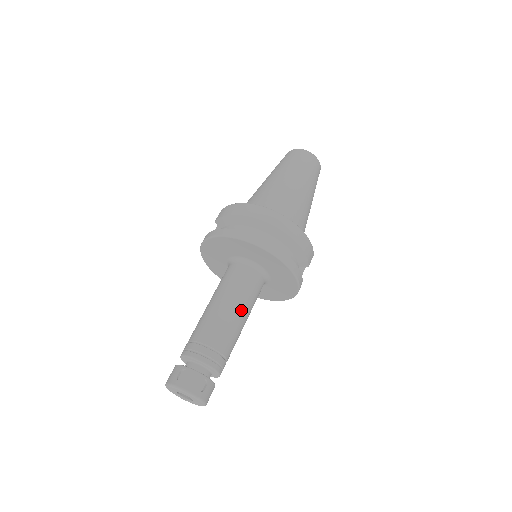
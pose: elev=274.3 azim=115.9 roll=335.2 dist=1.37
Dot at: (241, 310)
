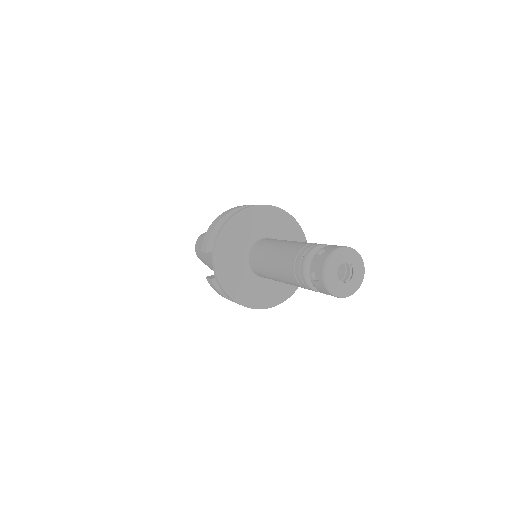
Dot at: occluded
